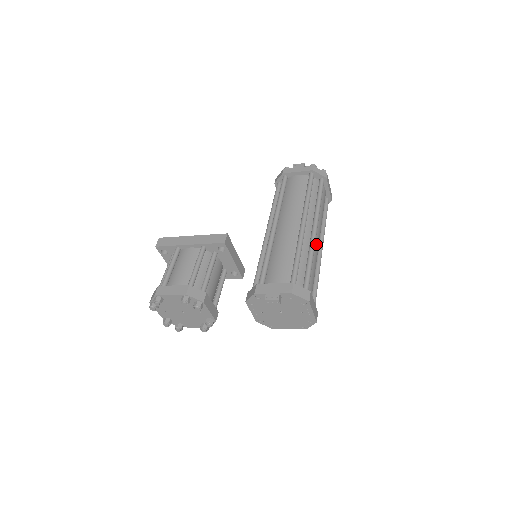
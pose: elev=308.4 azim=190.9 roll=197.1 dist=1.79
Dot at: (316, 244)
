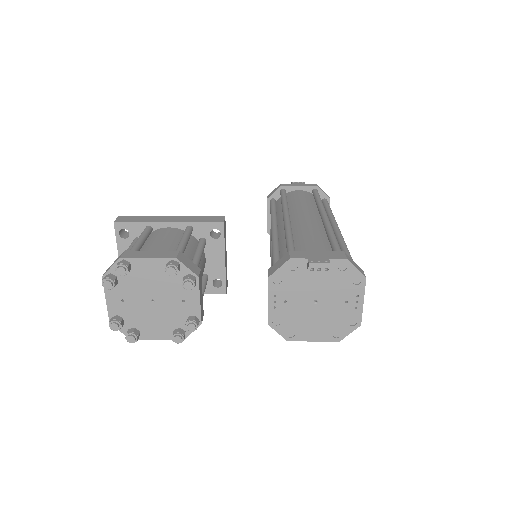
Dot at: occluded
